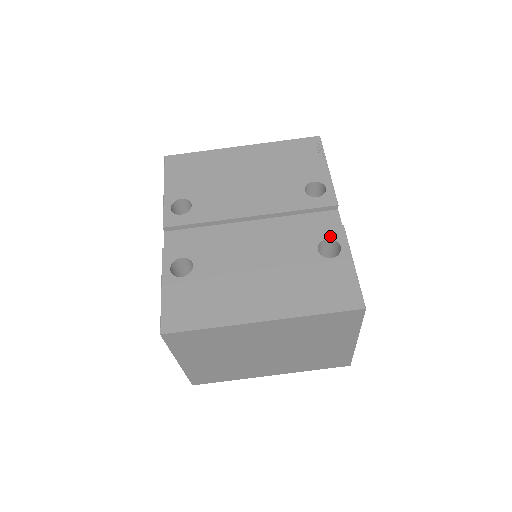
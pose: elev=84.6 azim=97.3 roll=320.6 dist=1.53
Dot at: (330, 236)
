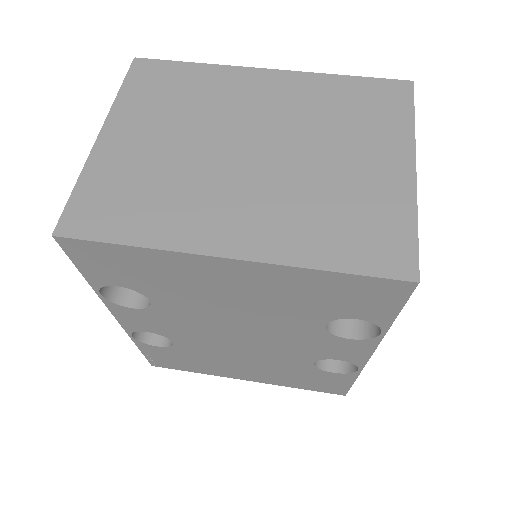
Dot at: occluded
